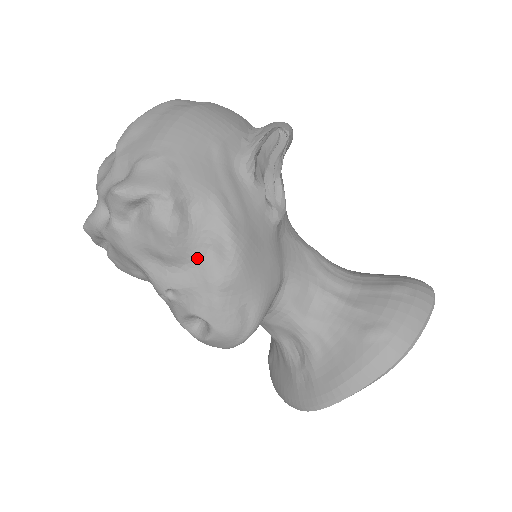
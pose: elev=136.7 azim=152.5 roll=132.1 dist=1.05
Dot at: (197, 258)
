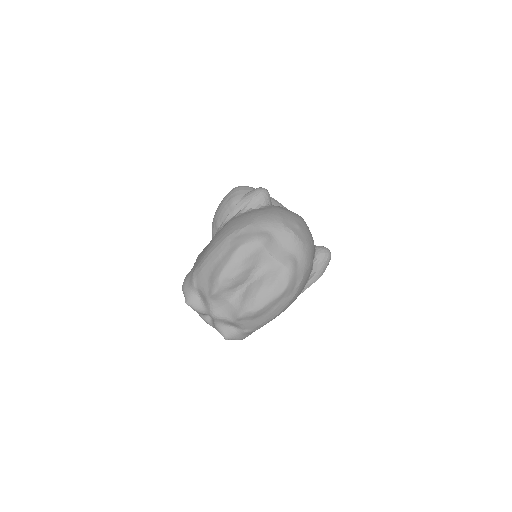
Dot at: occluded
